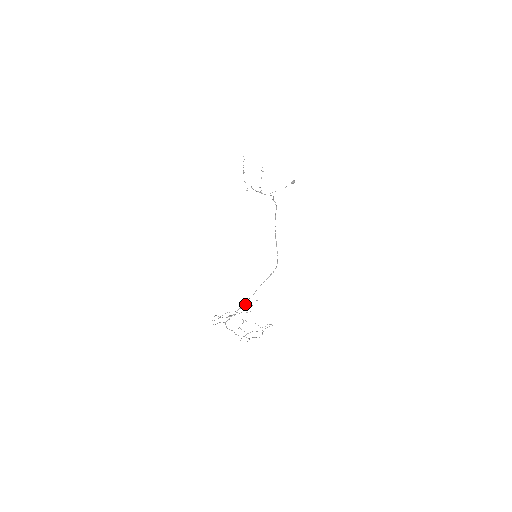
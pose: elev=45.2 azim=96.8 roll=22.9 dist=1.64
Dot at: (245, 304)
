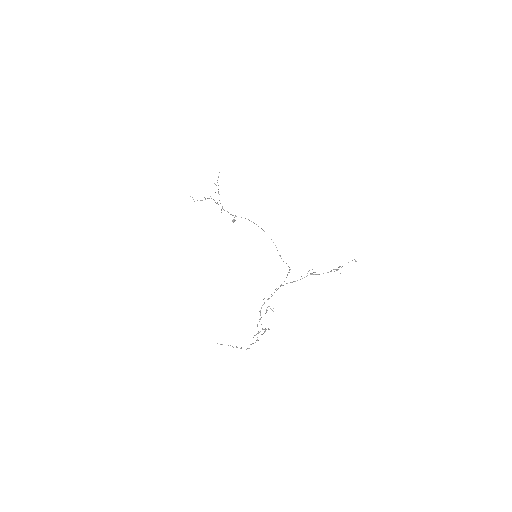
Dot at: (354, 259)
